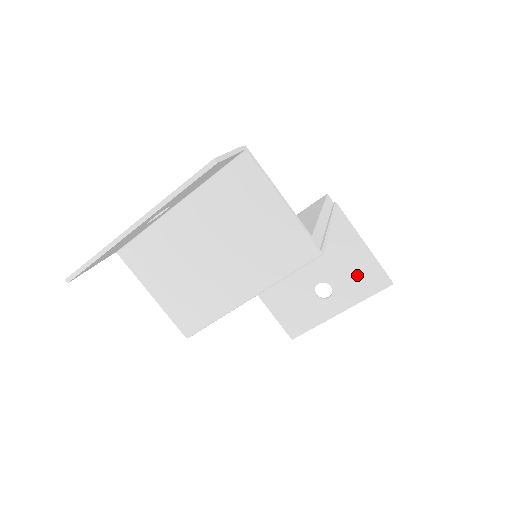
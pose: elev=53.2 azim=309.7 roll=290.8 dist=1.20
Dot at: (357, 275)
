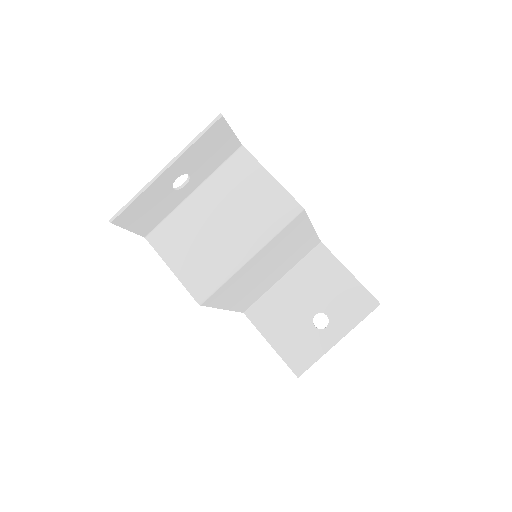
Dot at: (348, 301)
